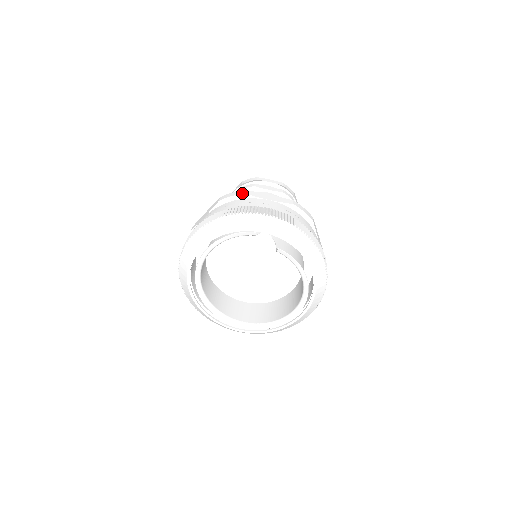
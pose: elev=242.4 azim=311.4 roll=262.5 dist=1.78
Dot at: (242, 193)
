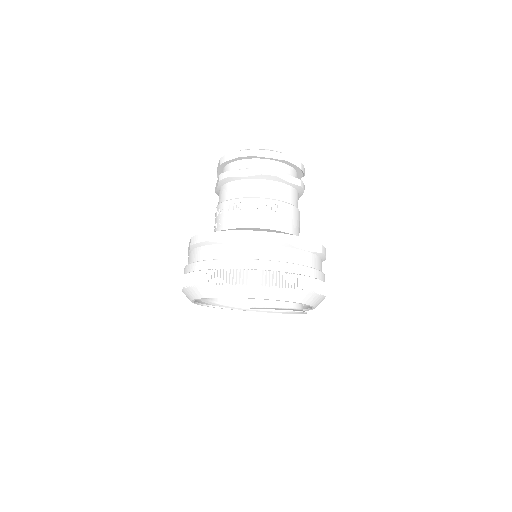
Dot at: (204, 240)
